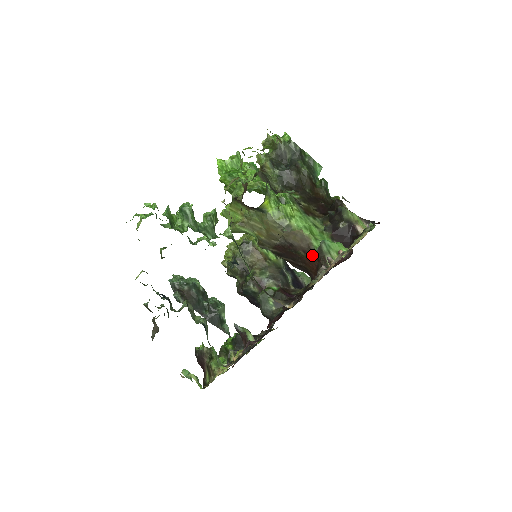
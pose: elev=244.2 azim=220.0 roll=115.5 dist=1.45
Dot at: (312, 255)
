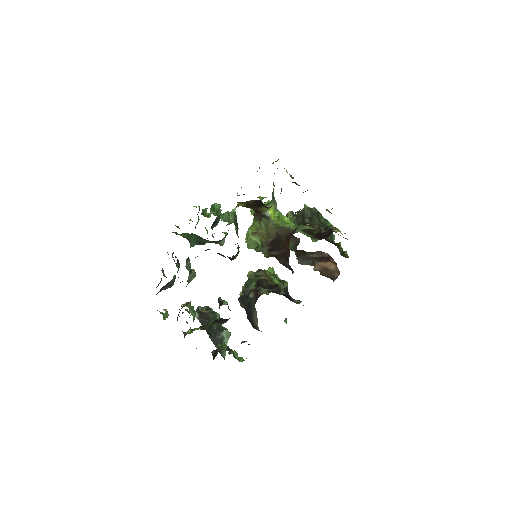
Dot at: (289, 236)
